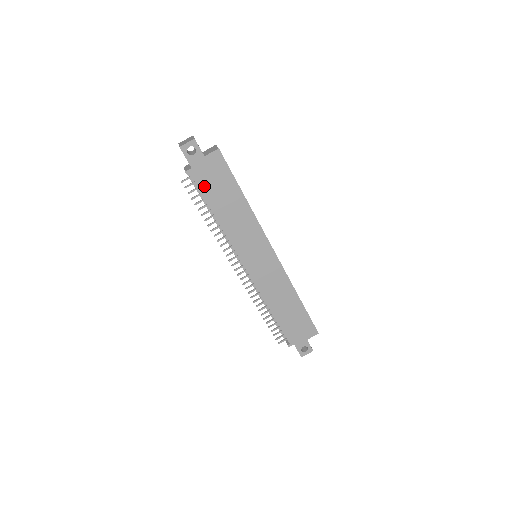
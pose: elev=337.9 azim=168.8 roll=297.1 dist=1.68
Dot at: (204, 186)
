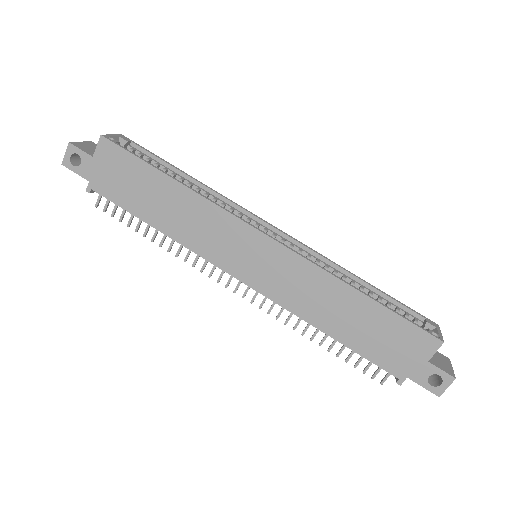
Dot at: (117, 196)
